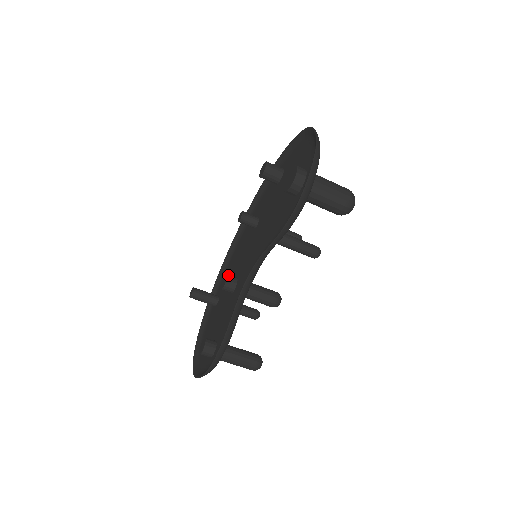
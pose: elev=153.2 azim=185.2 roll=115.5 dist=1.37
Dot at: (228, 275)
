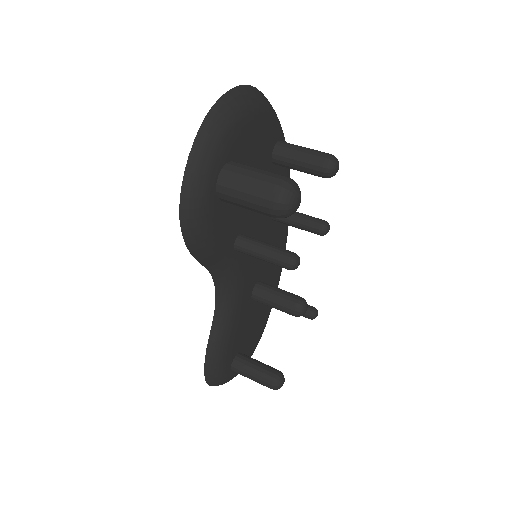
Dot at: occluded
